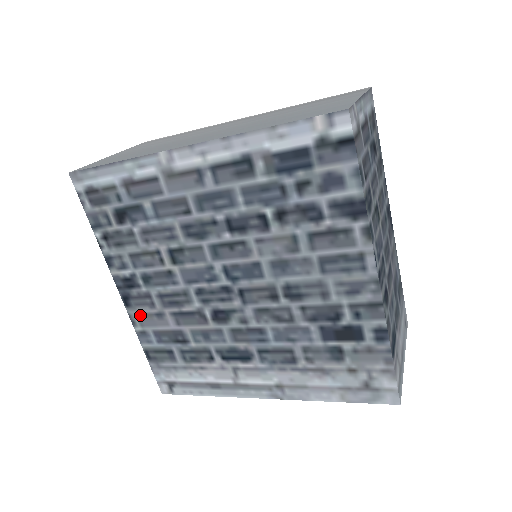
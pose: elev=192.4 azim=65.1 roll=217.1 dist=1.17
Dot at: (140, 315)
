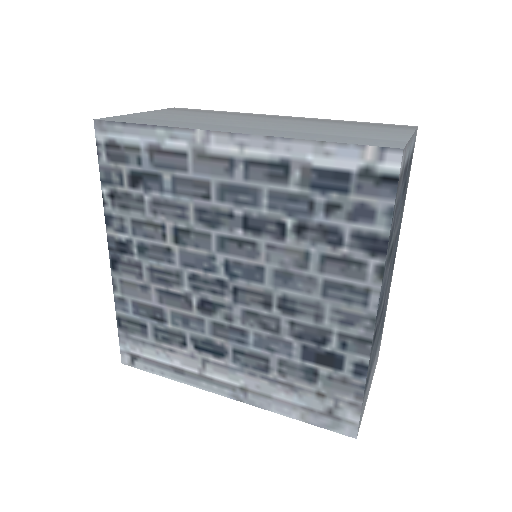
Dot at: (124, 282)
